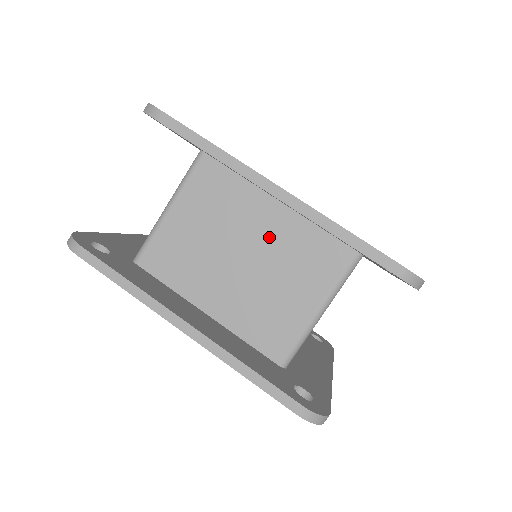
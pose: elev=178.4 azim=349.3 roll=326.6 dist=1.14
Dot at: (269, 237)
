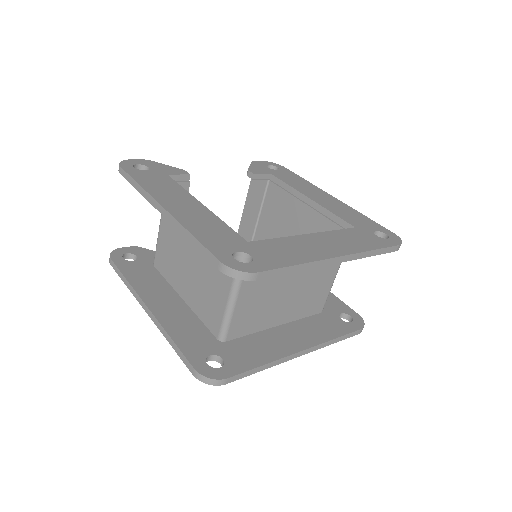
Dot at: occluded
